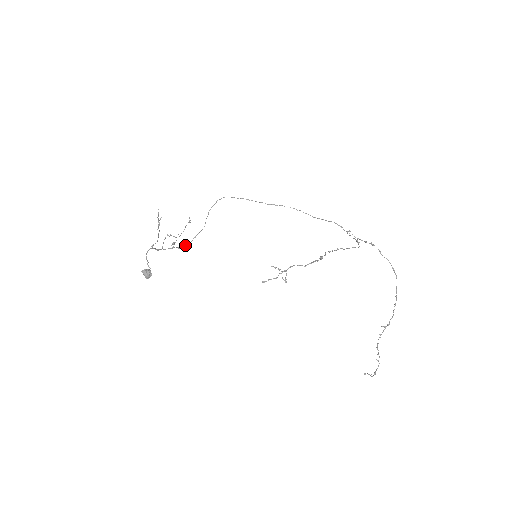
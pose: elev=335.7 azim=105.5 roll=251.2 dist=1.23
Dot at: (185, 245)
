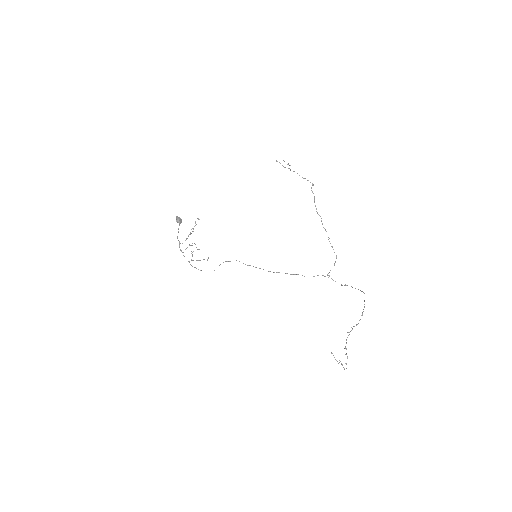
Dot at: occluded
